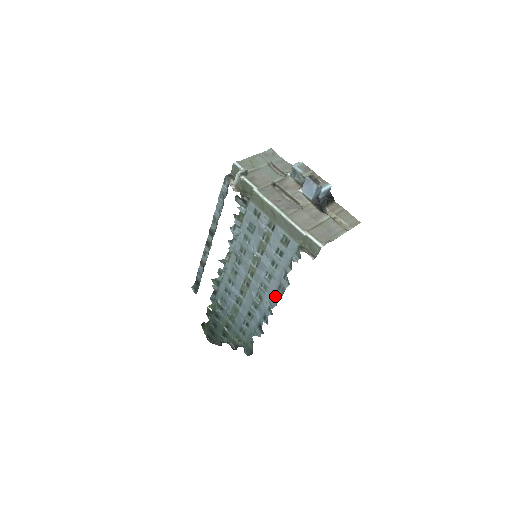
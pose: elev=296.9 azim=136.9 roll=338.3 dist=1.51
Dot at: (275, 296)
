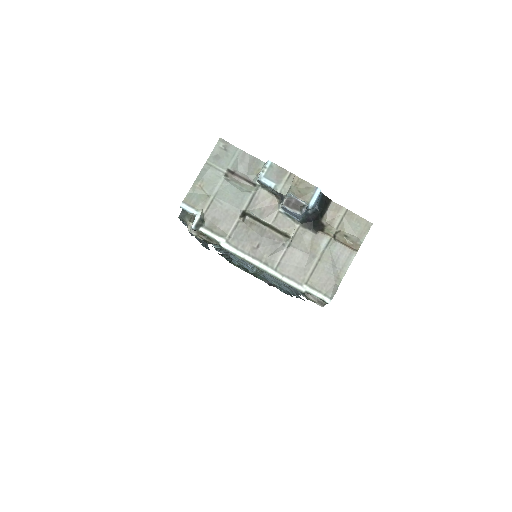
Dot at: (293, 293)
